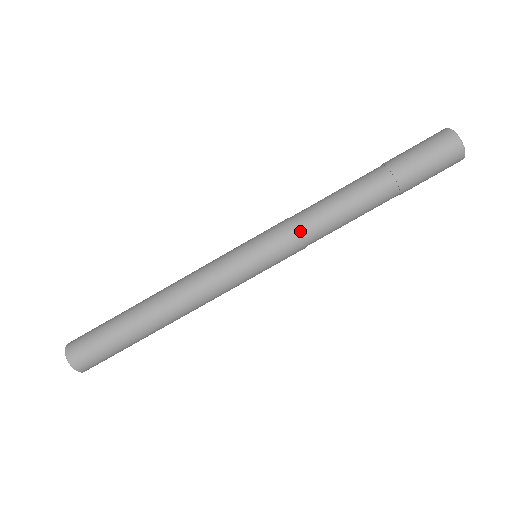
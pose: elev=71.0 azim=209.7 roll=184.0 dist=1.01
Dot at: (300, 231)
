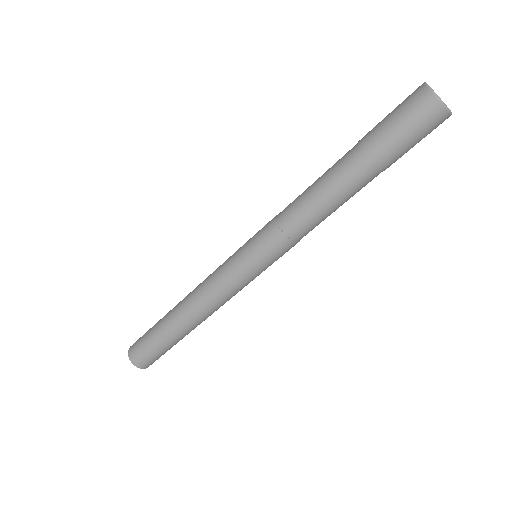
Dot at: (288, 233)
